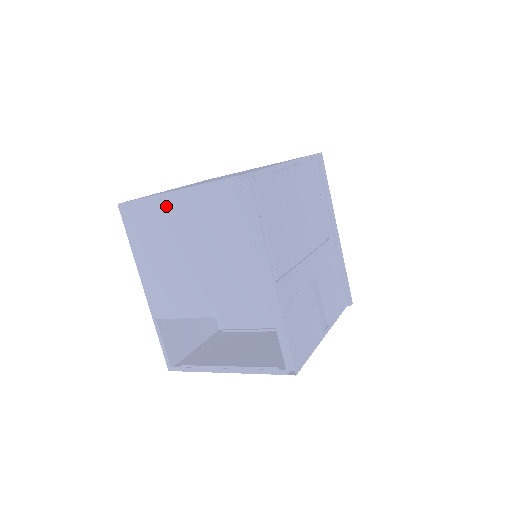
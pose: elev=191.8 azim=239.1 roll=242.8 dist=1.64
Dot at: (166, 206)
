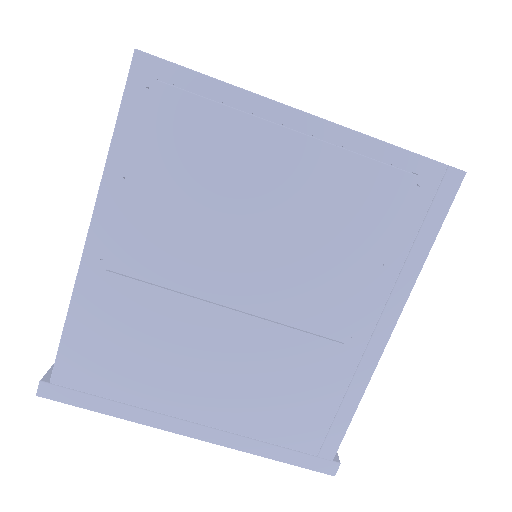
Dot at: occluded
